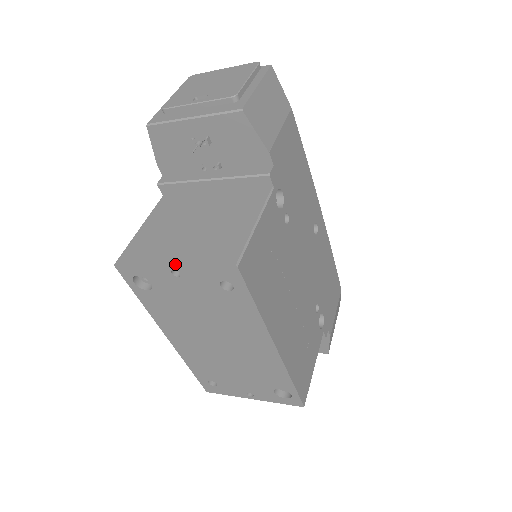
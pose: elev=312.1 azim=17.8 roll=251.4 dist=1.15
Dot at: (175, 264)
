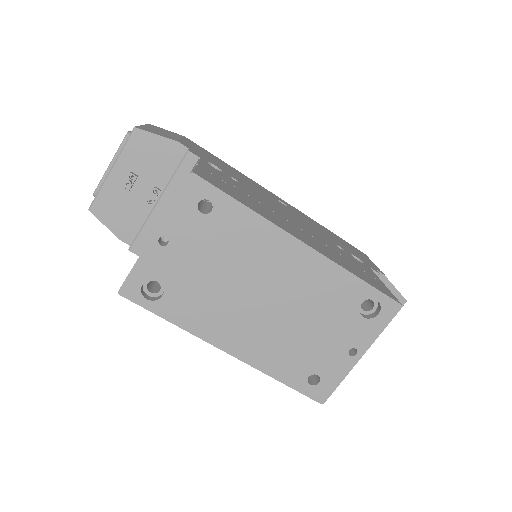
Dot at: (155, 230)
